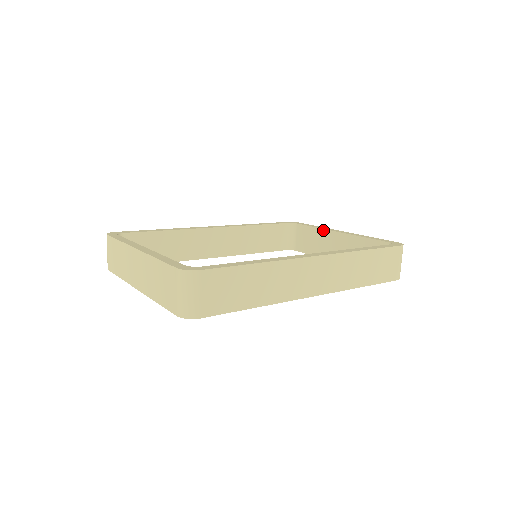
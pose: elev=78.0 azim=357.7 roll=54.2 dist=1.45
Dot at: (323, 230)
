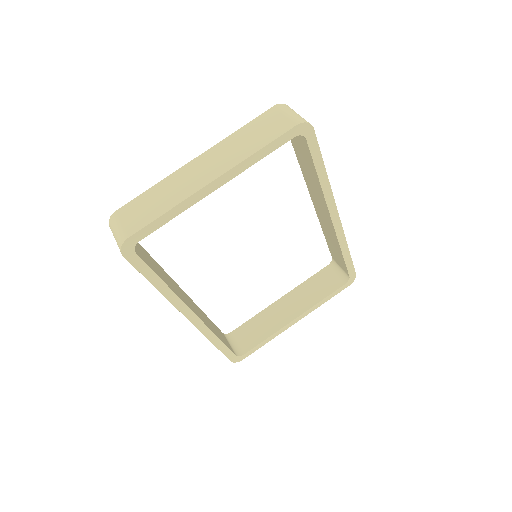
Dot at: (264, 310)
